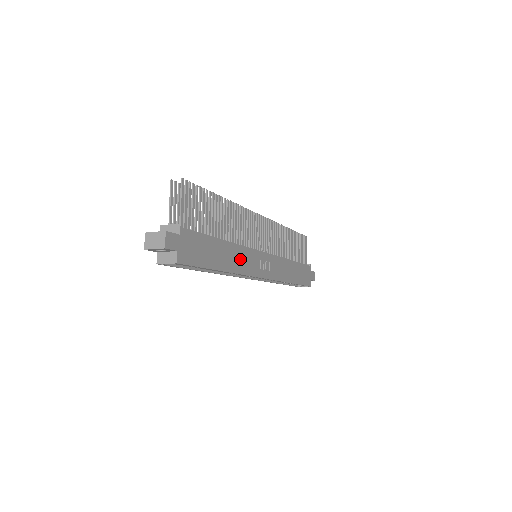
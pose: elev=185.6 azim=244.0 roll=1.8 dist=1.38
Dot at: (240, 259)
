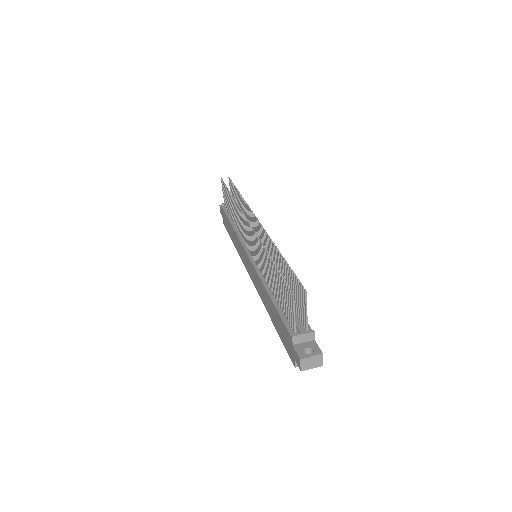
Dot at: occluded
